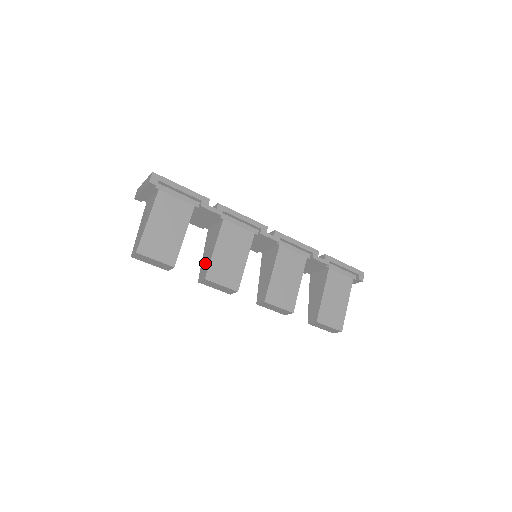
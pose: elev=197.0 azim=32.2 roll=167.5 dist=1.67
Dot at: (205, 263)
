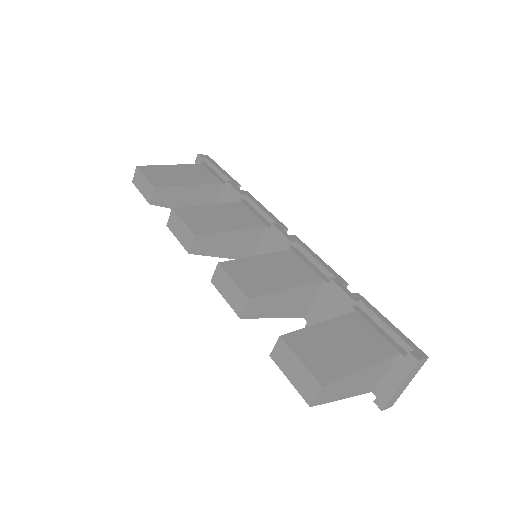
Dot at: occluded
